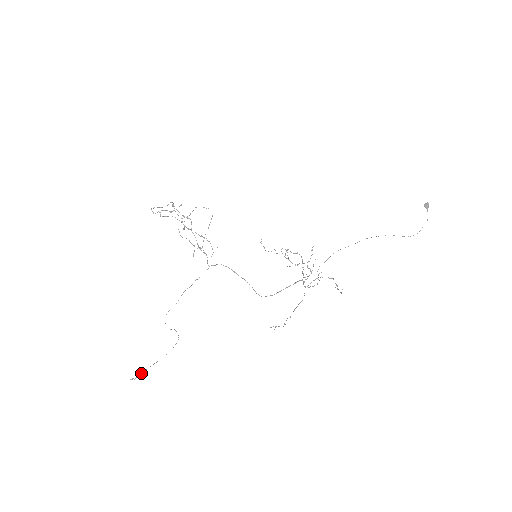
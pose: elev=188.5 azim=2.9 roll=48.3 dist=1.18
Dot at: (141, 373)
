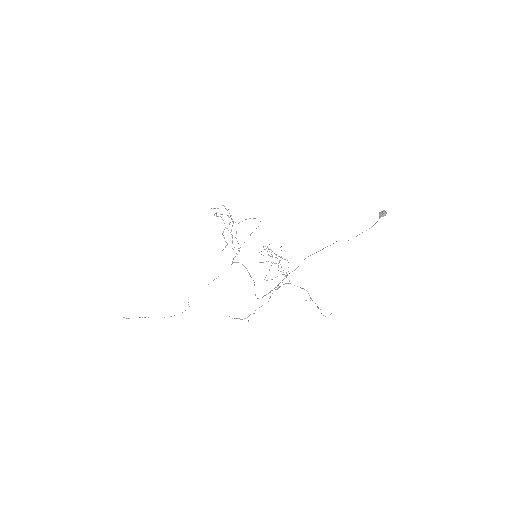
Dot at: occluded
